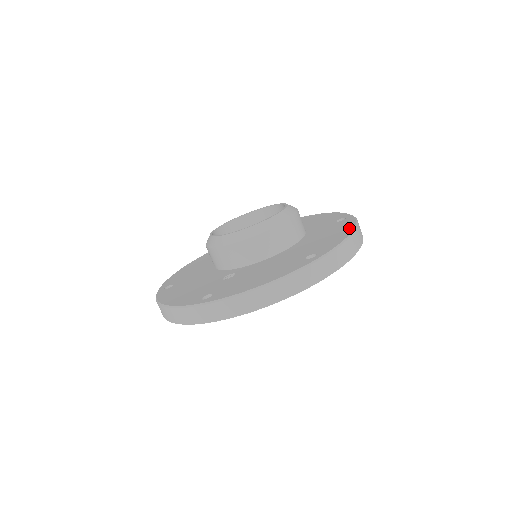
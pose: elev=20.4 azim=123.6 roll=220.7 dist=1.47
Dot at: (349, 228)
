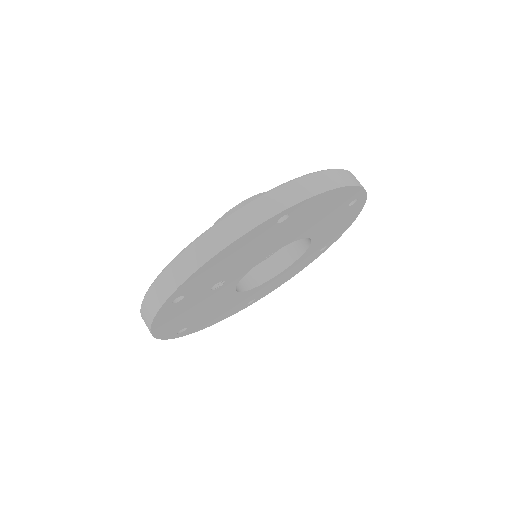
Dot at: occluded
